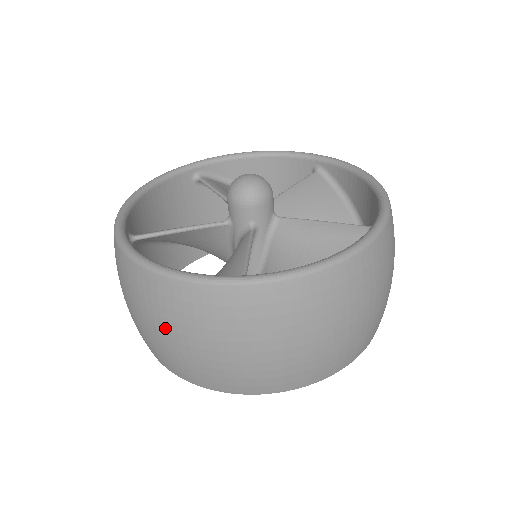
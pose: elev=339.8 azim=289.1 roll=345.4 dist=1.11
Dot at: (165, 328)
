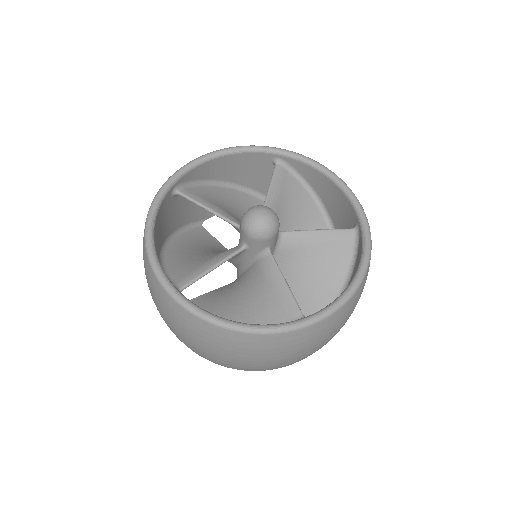
Dot at: (245, 357)
